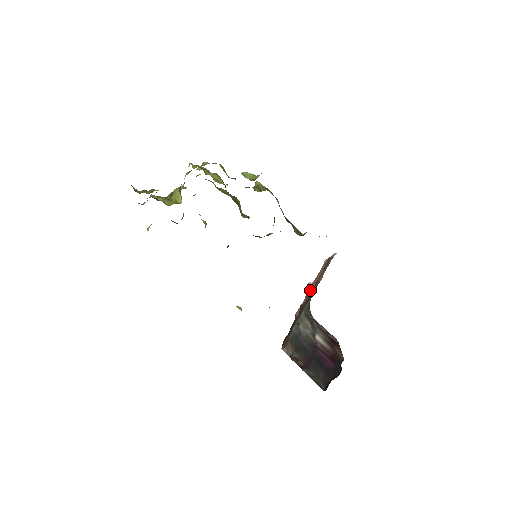
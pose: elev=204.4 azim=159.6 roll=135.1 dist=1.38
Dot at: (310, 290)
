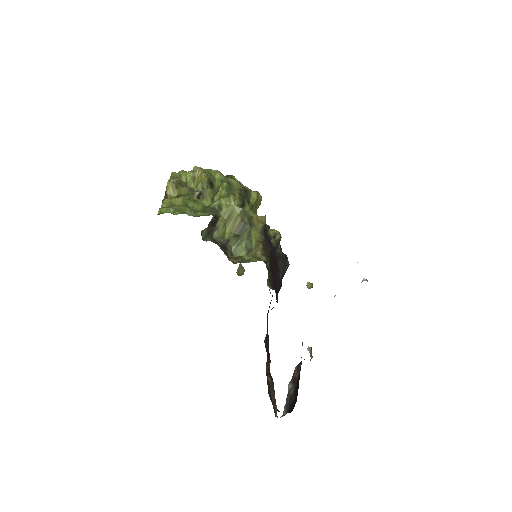
Dot at: occluded
